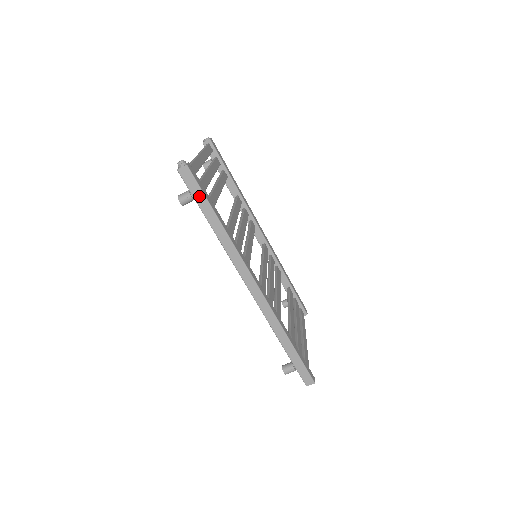
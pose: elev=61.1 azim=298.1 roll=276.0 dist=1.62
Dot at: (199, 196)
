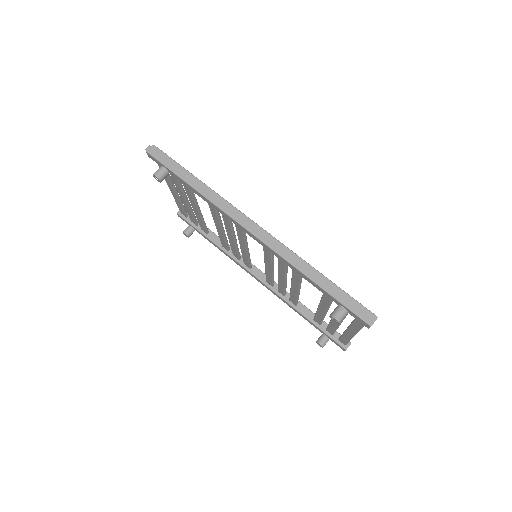
Dot at: (171, 164)
